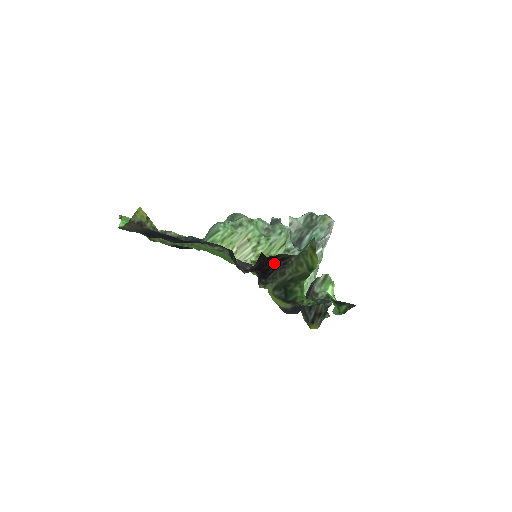
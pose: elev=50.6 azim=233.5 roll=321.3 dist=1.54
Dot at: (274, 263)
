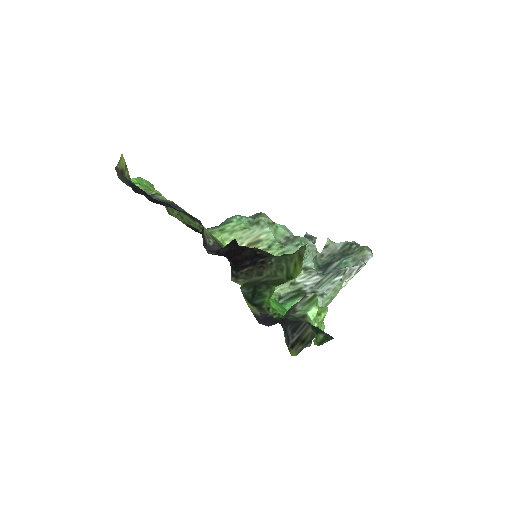
Dot at: (250, 257)
